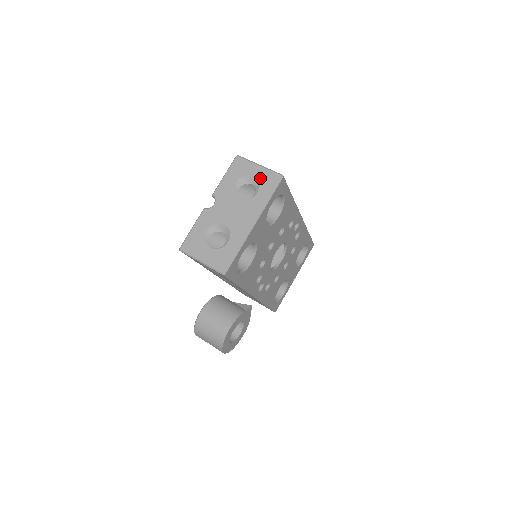
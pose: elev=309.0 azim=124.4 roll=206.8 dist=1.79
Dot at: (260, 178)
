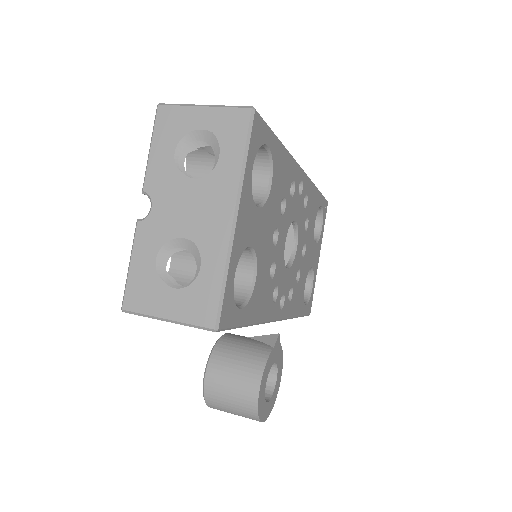
Dot at: (214, 129)
